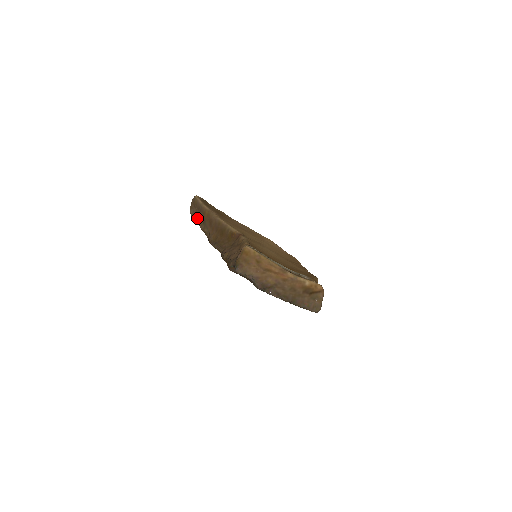
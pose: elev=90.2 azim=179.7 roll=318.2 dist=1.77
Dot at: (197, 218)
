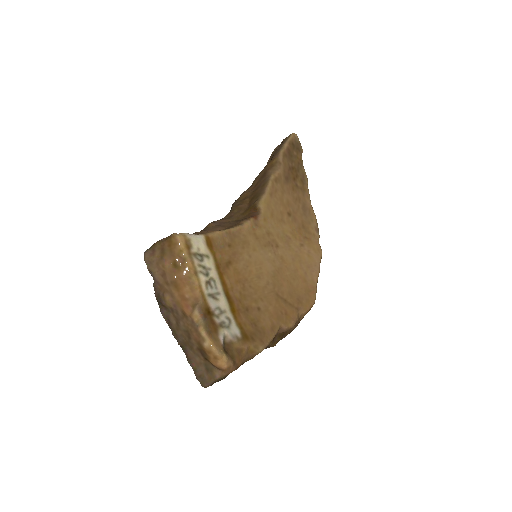
Dot at: occluded
